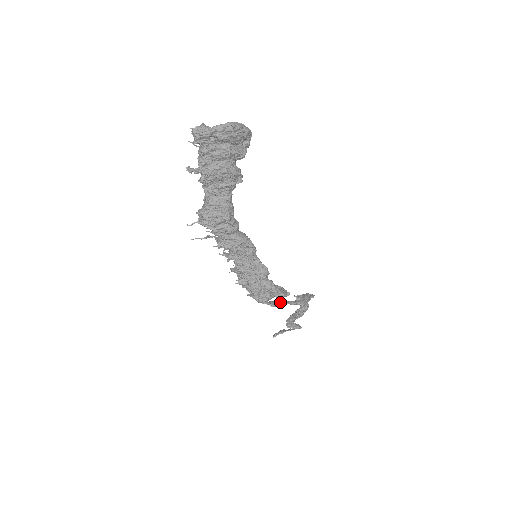
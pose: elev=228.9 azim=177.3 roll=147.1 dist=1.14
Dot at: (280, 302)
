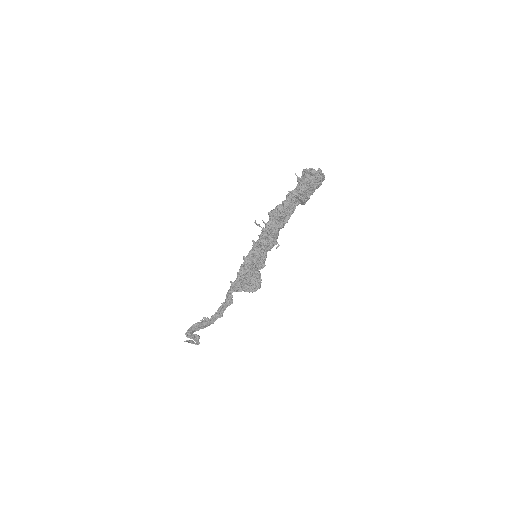
Dot at: (224, 305)
